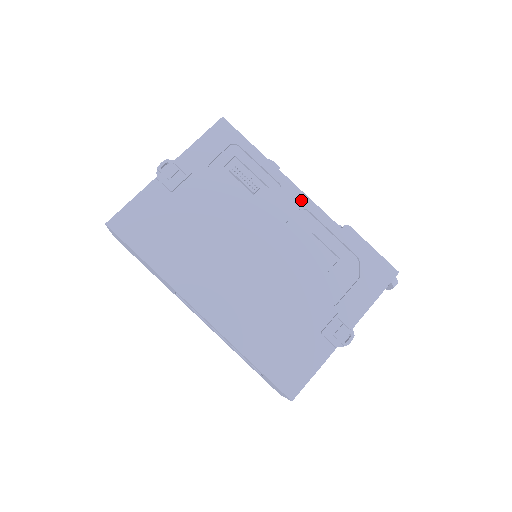
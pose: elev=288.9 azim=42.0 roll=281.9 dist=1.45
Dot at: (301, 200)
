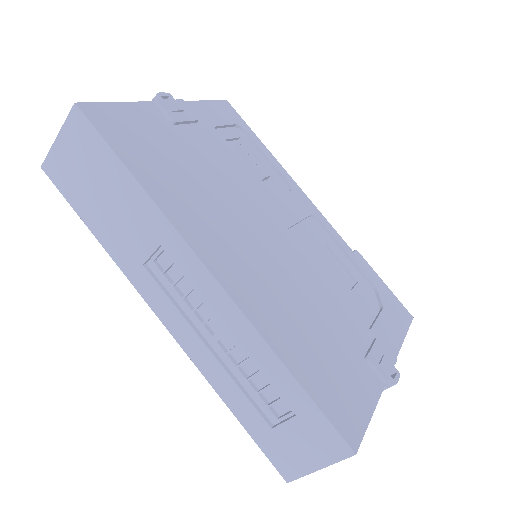
Dot at: (311, 207)
